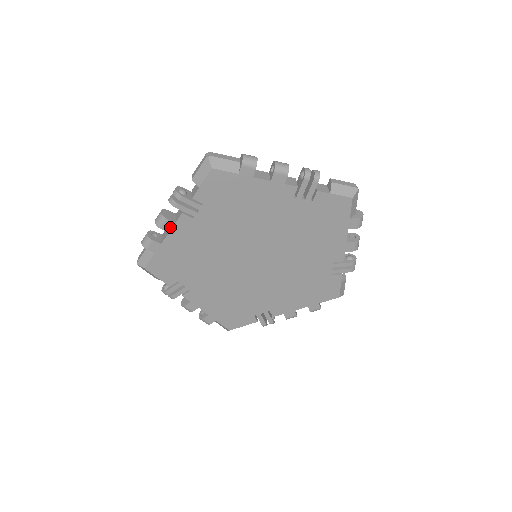
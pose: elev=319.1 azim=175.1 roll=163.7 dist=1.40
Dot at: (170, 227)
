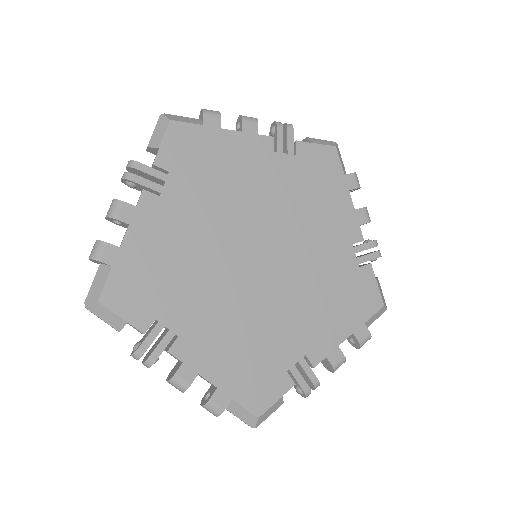
Dot at: (249, 131)
